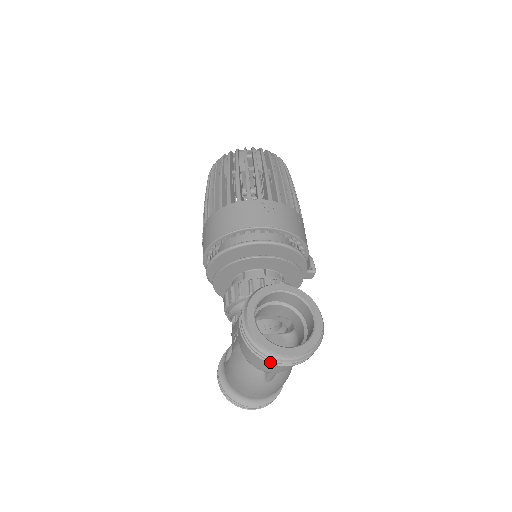
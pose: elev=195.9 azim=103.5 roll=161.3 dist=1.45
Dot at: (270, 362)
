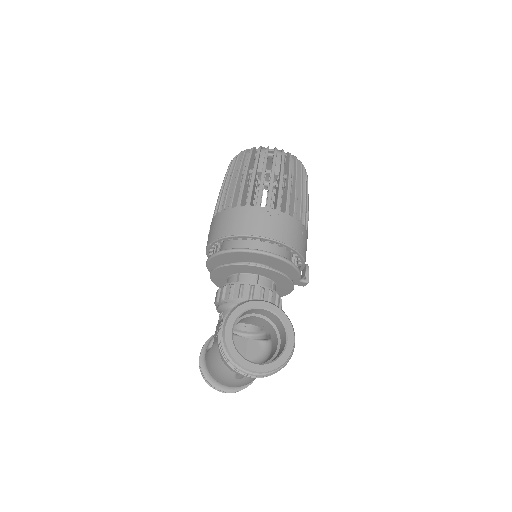
Dot at: (238, 371)
